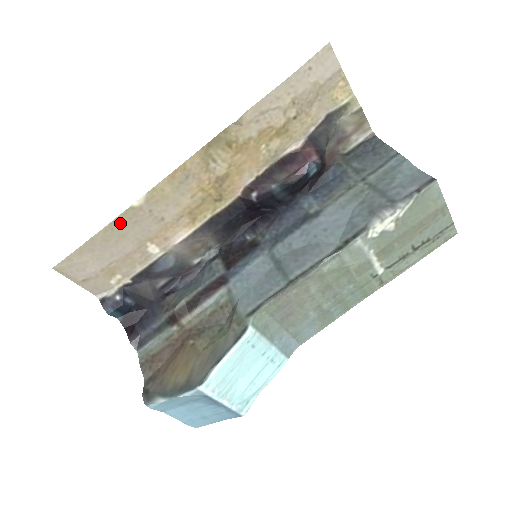
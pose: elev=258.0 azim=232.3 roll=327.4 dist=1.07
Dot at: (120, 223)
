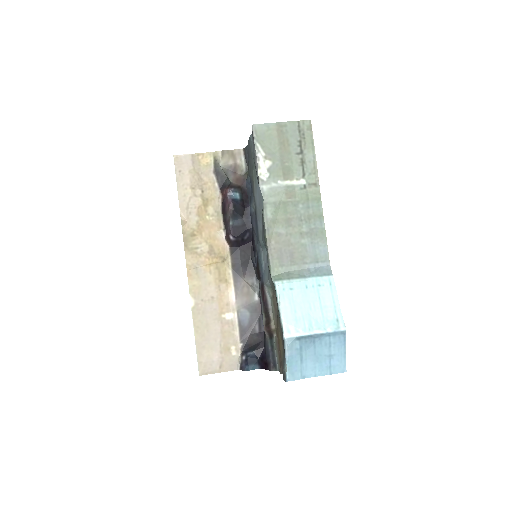
Dot at: (198, 321)
